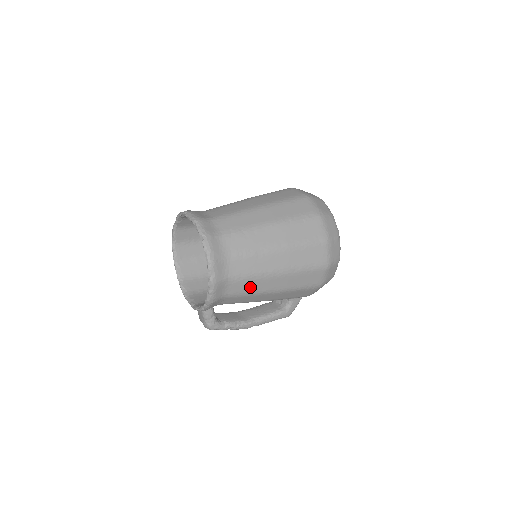
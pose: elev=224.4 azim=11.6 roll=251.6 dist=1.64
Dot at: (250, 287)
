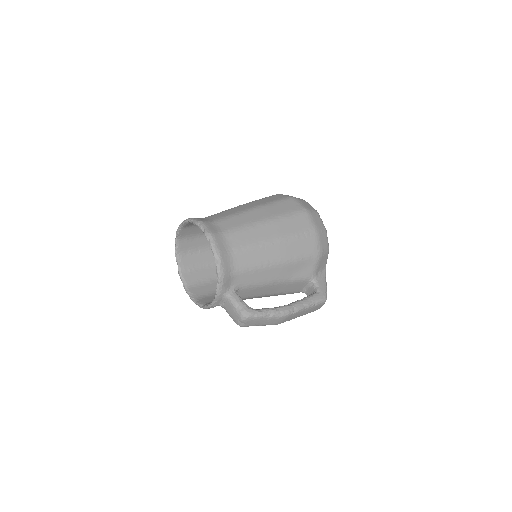
Dot at: (248, 238)
